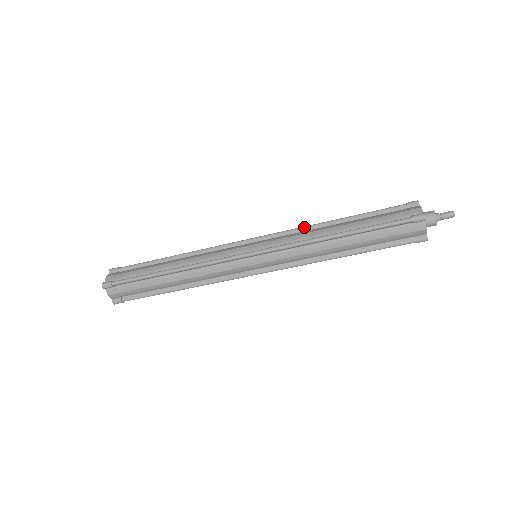
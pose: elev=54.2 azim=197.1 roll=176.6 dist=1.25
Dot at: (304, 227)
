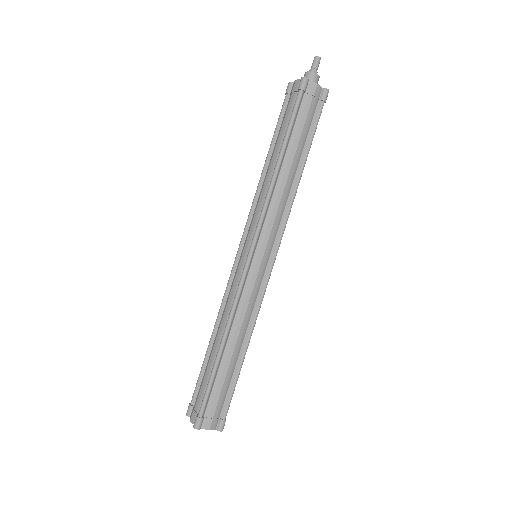
Dot at: (255, 196)
